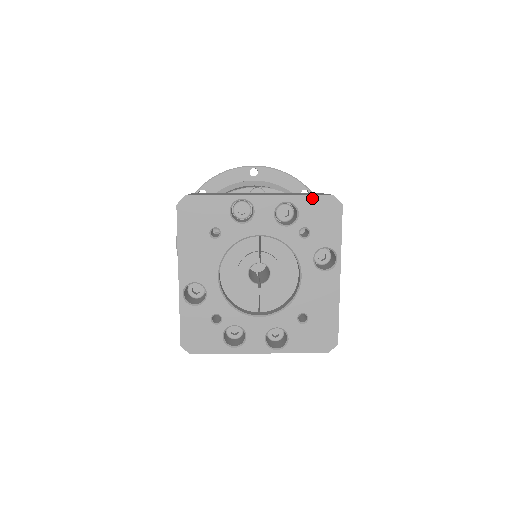
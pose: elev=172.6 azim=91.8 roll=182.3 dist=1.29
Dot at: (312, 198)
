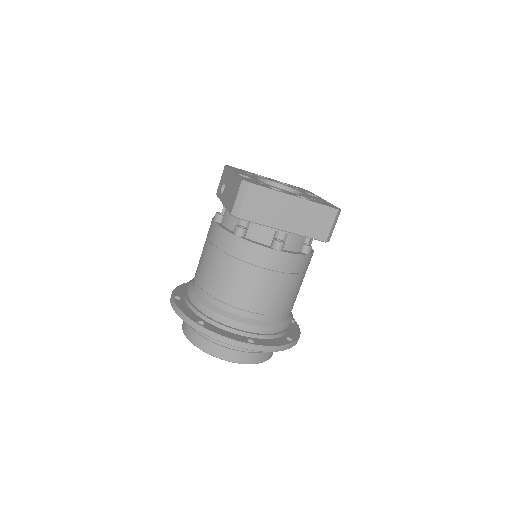
Dot at: occluded
